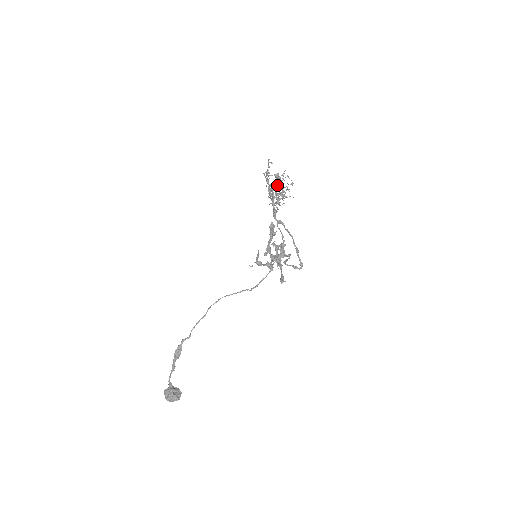
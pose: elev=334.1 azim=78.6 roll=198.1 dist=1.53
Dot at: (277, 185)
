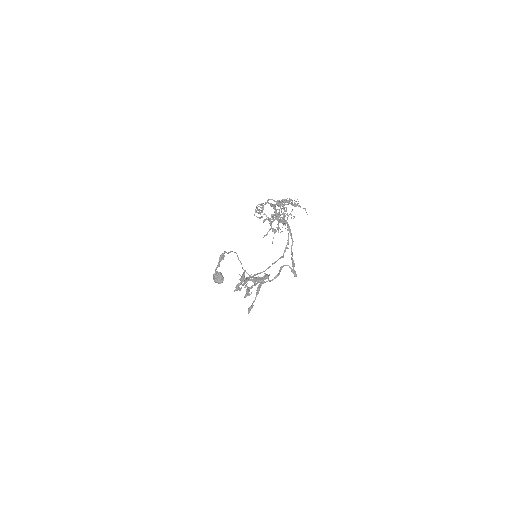
Dot at: (286, 202)
